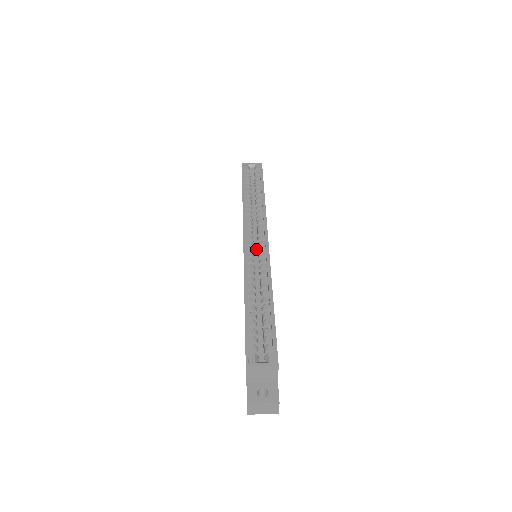
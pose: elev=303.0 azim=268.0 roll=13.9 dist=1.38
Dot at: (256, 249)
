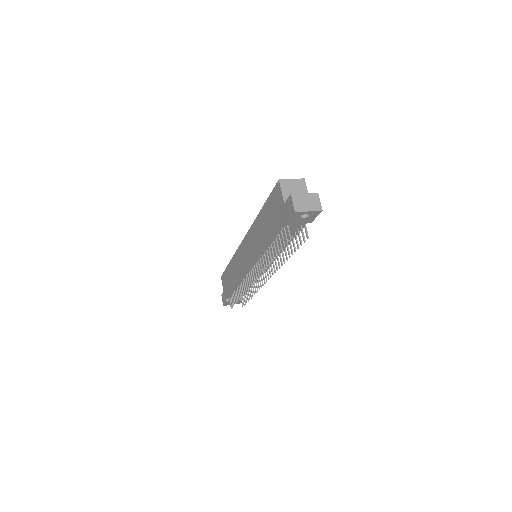
Dot at: occluded
